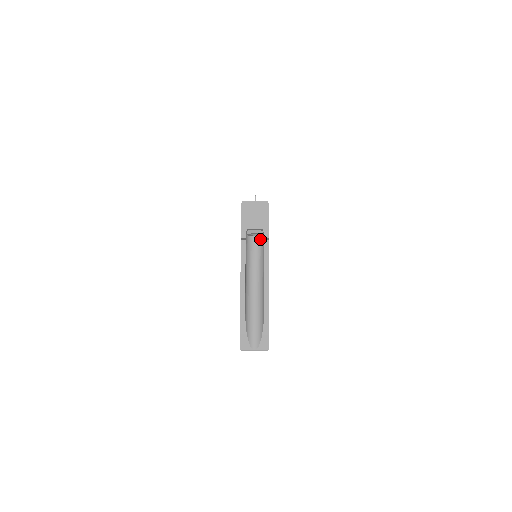
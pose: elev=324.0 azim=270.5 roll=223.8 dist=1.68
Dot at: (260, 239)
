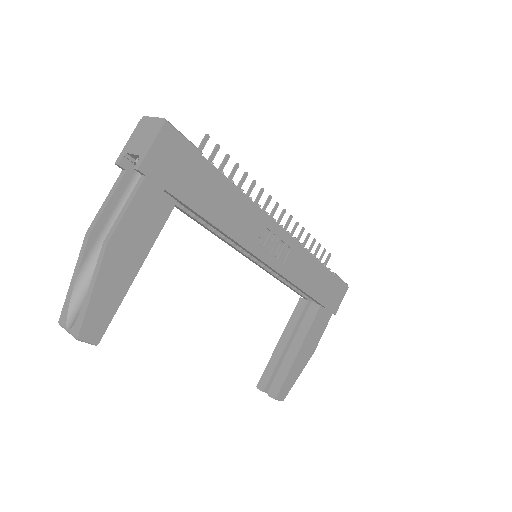
Dot at: occluded
